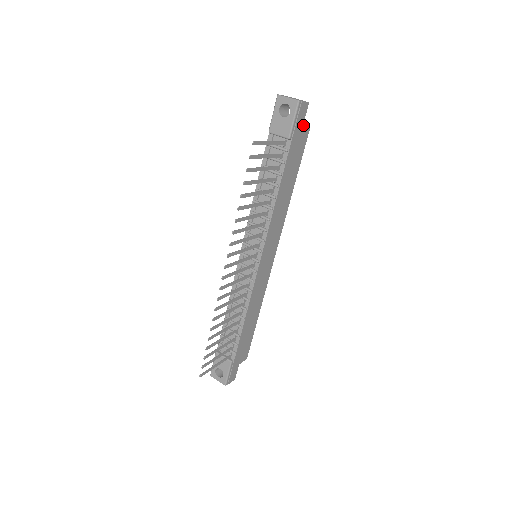
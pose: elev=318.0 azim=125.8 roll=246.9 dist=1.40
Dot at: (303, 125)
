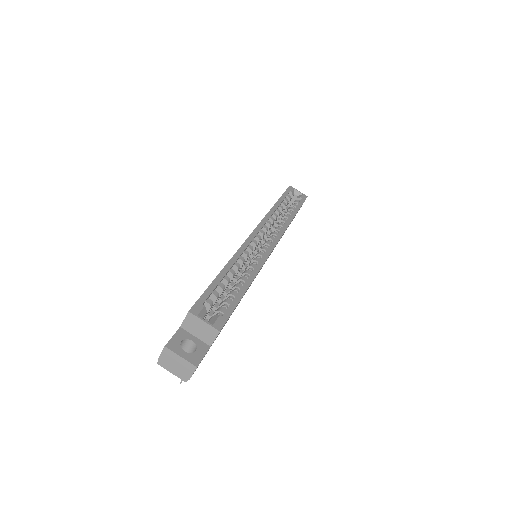
Dot at: (210, 332)
